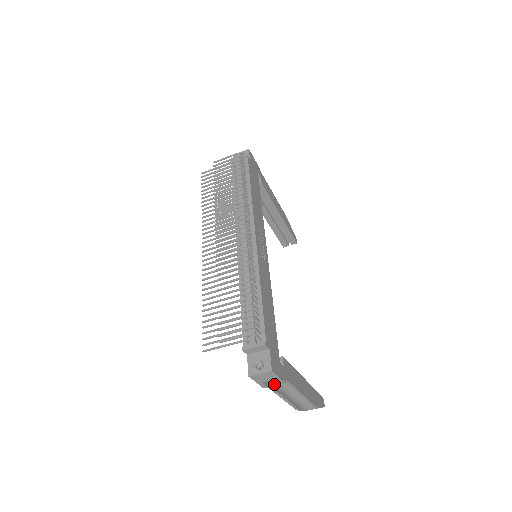
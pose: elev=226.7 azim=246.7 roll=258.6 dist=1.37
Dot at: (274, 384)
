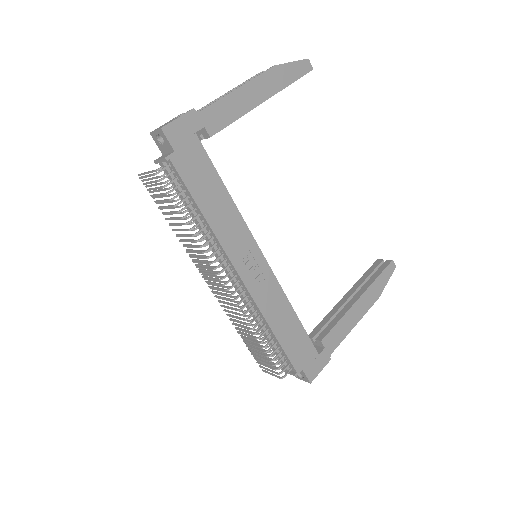
Dot at: occluded
